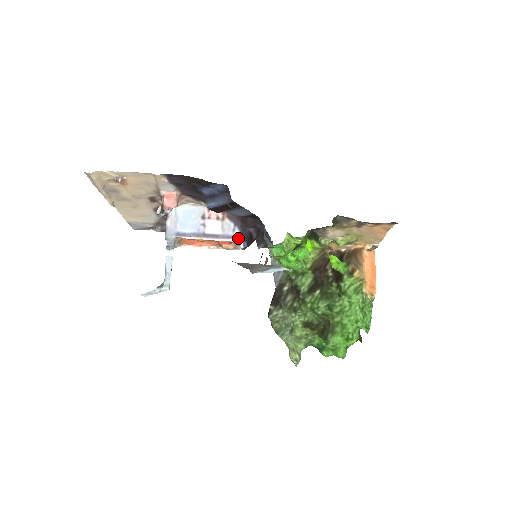
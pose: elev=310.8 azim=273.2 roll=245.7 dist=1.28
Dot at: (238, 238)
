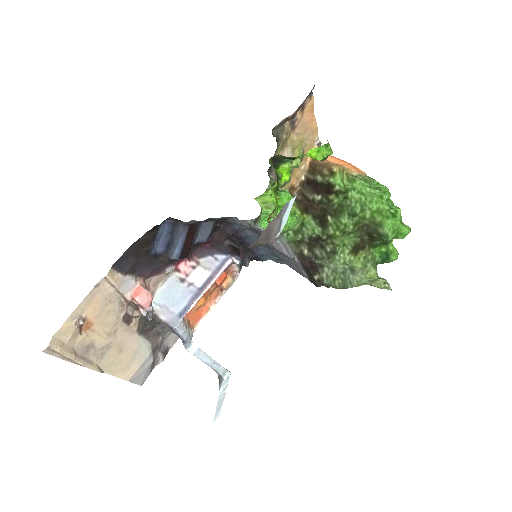
Dot at: (227, 259)
